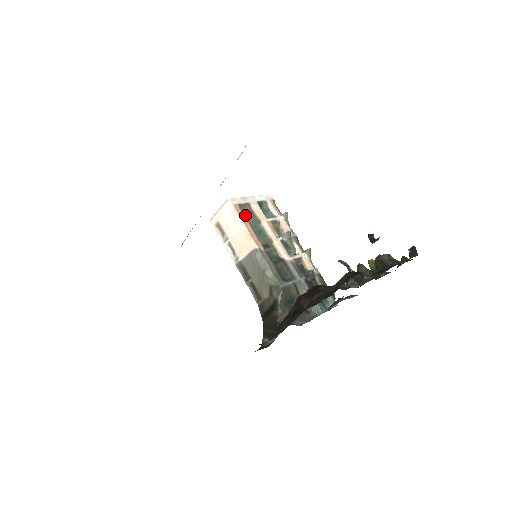
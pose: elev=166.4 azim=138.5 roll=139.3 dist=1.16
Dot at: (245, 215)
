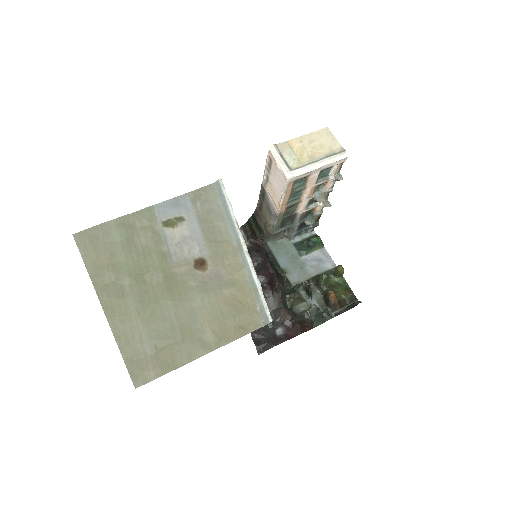
Dot at: (293, 187)
